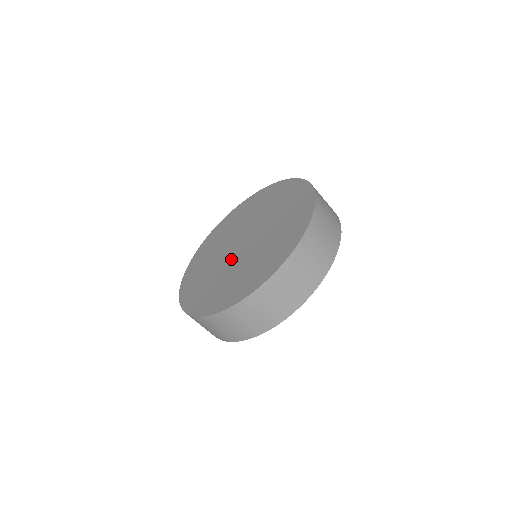
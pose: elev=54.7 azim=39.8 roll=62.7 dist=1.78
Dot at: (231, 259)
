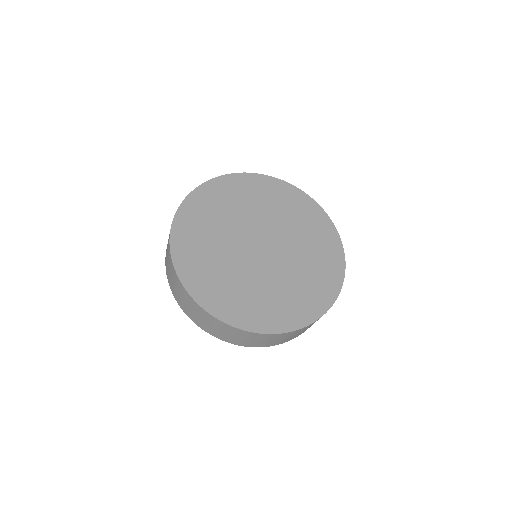
Dot at: (266, 265)
